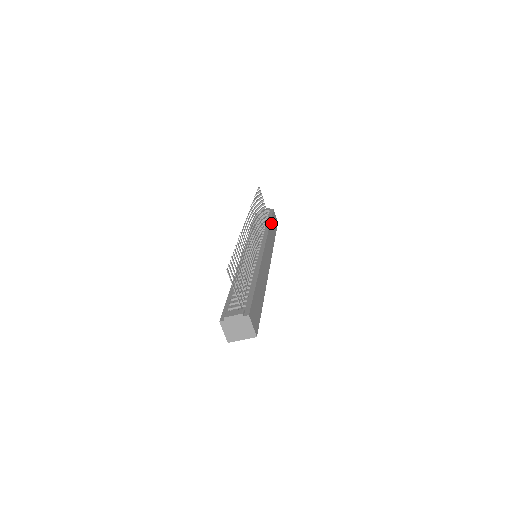
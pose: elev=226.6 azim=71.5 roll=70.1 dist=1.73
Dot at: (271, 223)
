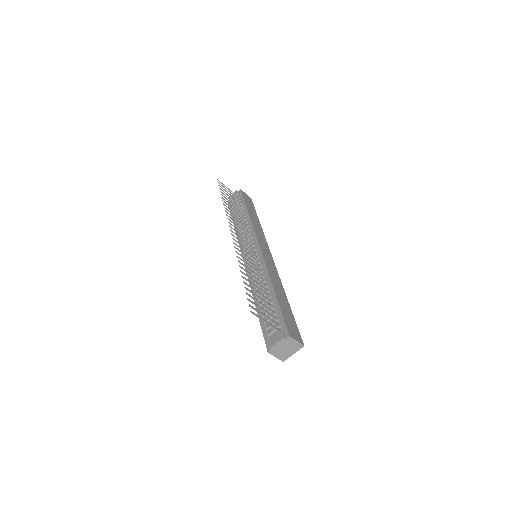
Dot at: (248, 209)
